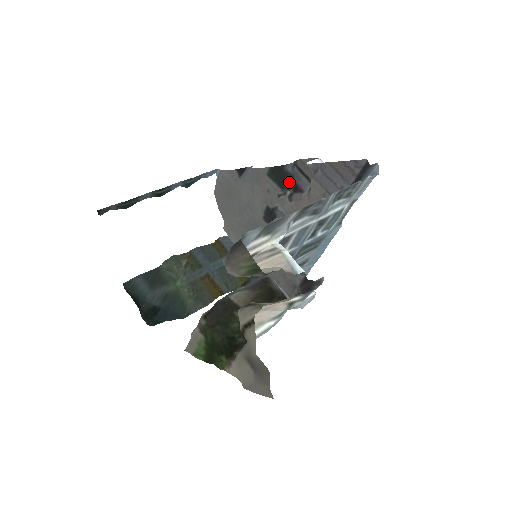
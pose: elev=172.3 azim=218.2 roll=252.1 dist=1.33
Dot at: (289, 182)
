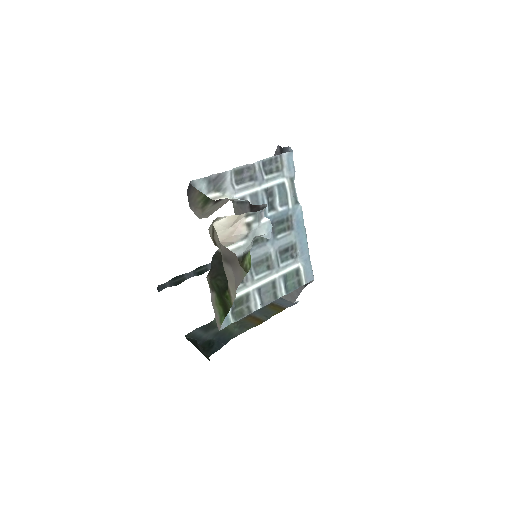
Dot at: occluded
